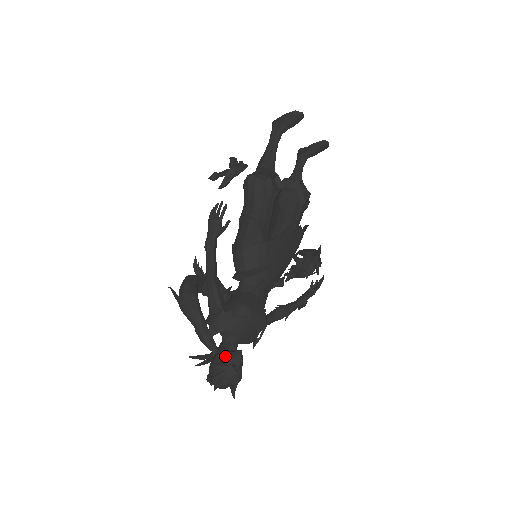
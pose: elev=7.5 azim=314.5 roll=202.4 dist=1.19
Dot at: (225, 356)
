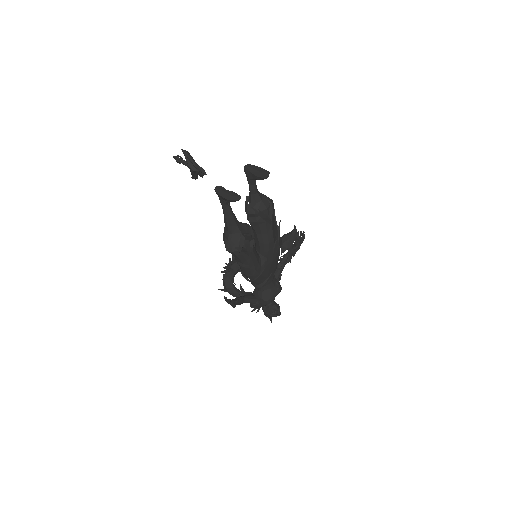
Dot at: (268, 310)
